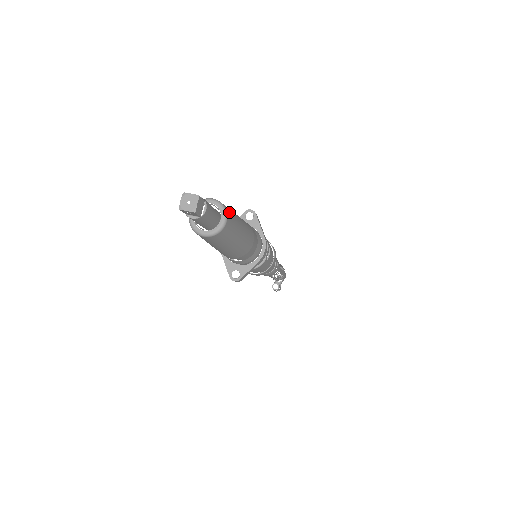
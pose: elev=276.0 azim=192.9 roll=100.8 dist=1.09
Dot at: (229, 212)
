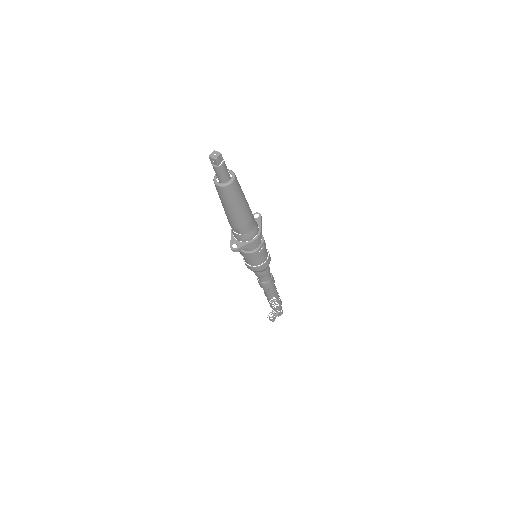
Dot at: (237, 180)
